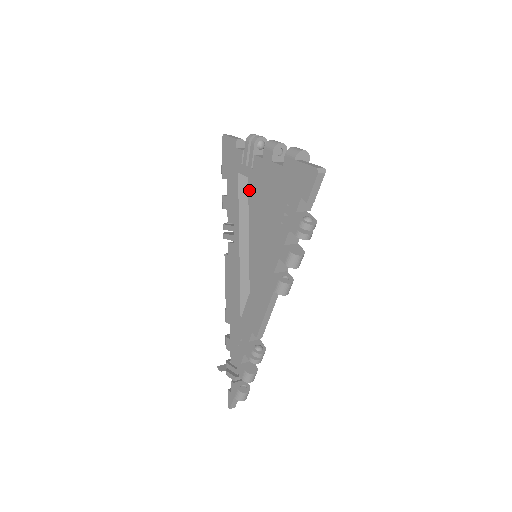
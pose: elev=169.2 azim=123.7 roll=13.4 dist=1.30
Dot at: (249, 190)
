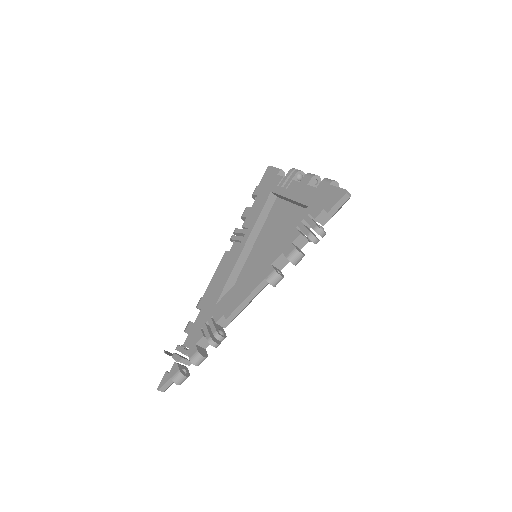
Dot at: (272, 209)
